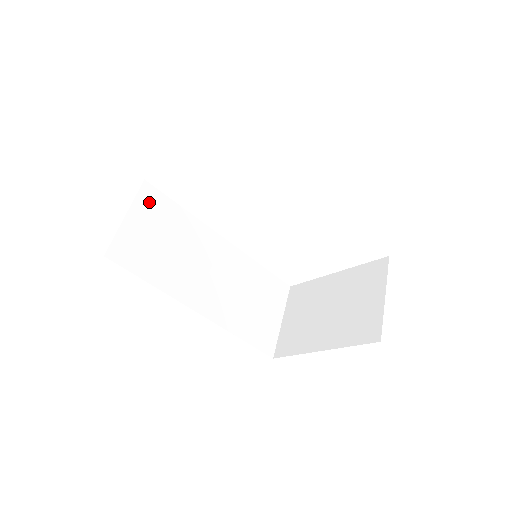
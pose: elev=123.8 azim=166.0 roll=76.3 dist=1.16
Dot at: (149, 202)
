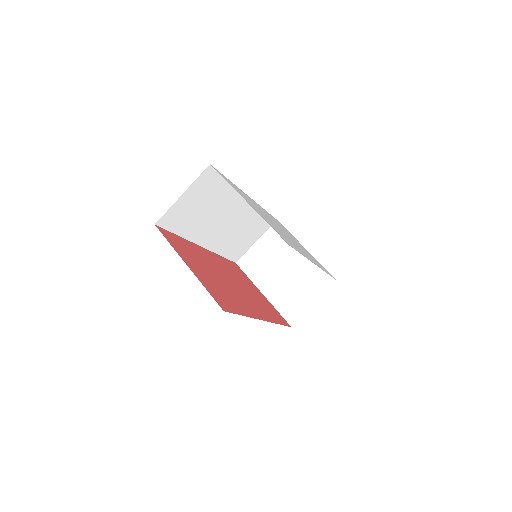
Dot at: (205, 181)
